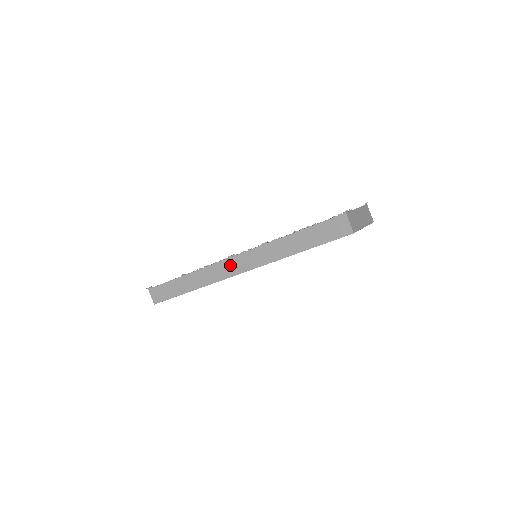
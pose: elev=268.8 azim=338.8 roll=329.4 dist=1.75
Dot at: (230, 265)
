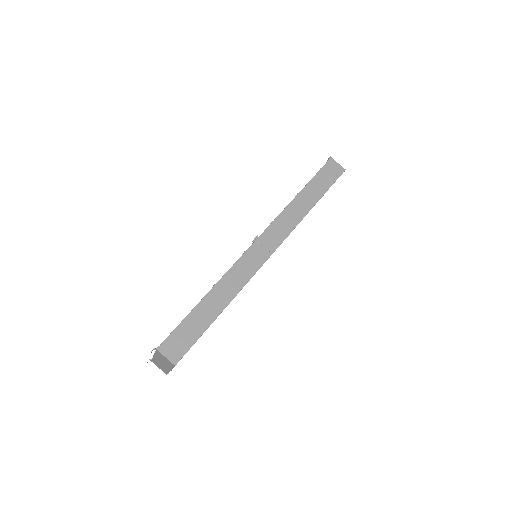
Dot at: (258, 250)
